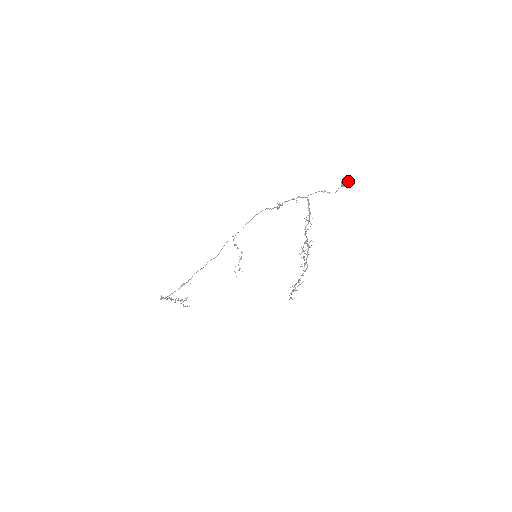
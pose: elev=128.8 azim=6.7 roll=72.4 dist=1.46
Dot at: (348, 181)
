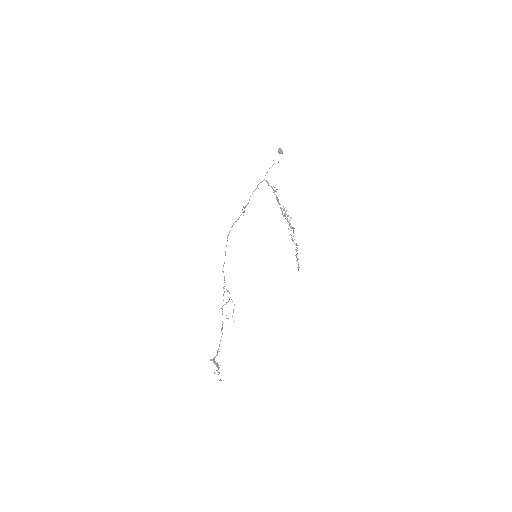
Dot at: (281, 150)
